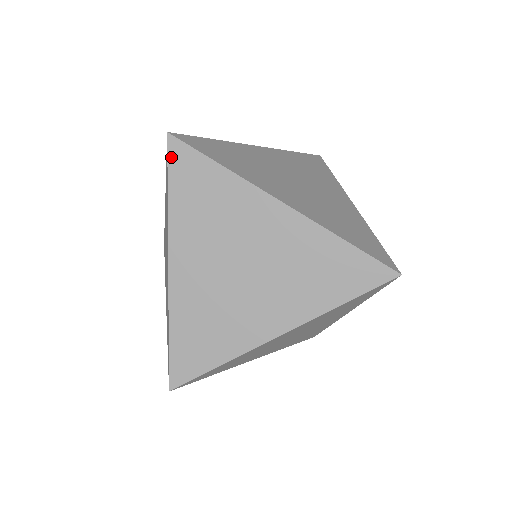
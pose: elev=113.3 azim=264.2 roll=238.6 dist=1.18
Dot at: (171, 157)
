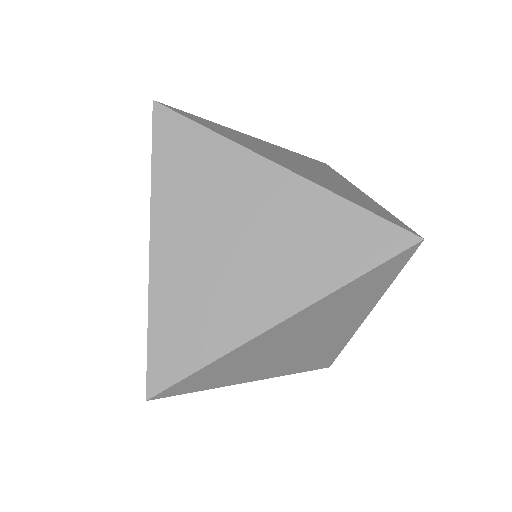
Dot at: (156, 125)
